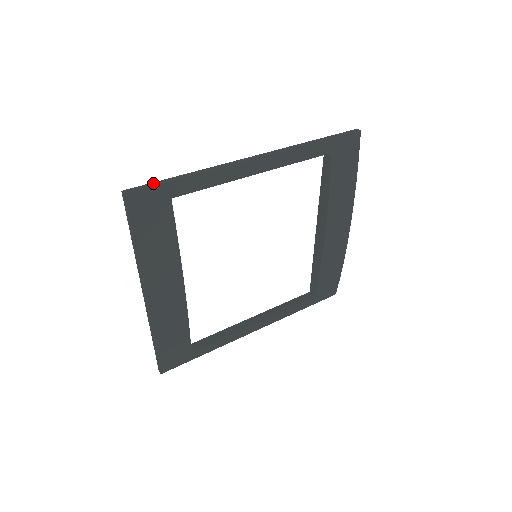
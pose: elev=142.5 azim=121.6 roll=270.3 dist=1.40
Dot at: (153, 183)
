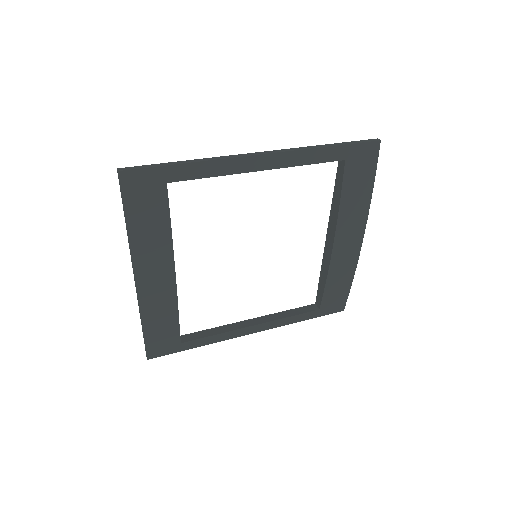
Dot at: (150, 165)
